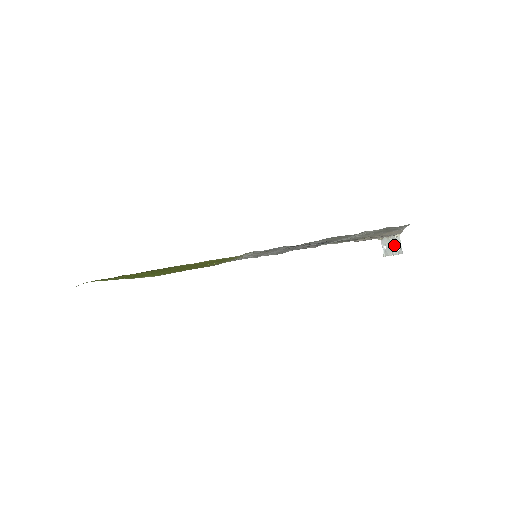
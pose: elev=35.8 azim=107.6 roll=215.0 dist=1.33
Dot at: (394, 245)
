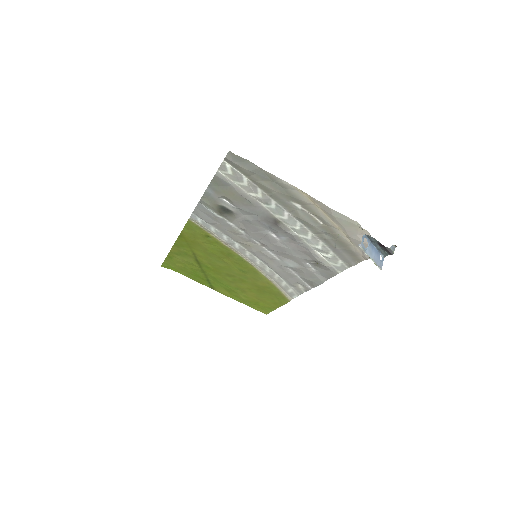
Dot at: (369, 244)
